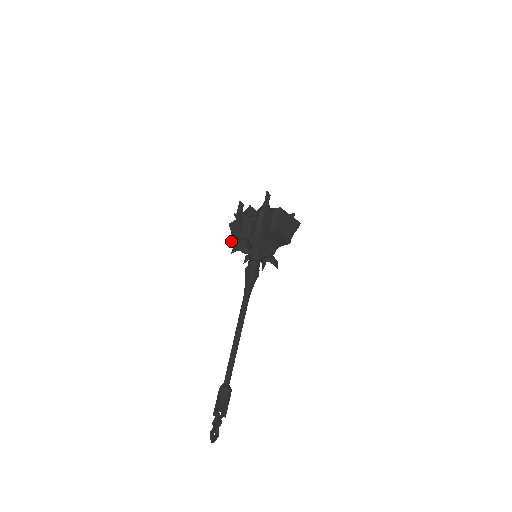
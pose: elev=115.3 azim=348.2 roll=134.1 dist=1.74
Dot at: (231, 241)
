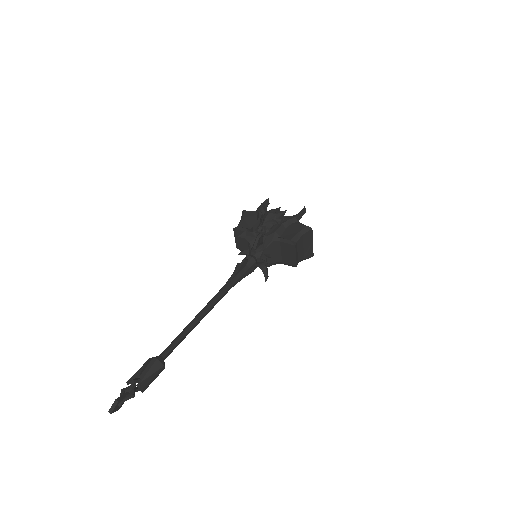
Dot at: (238, 227)
